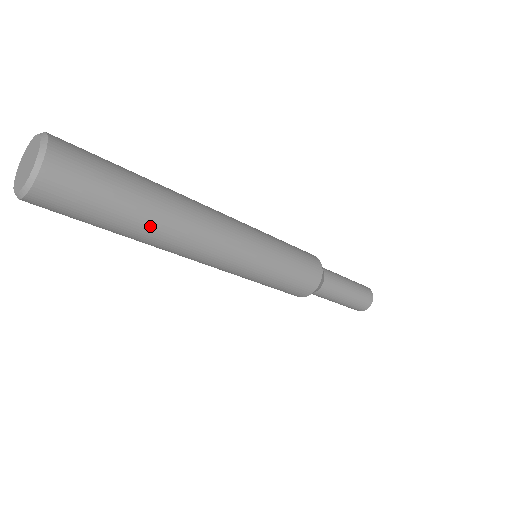
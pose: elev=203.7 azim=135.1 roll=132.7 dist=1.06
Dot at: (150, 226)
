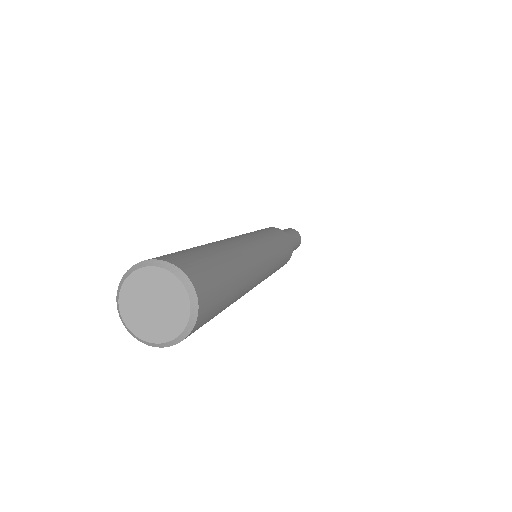
Dot at: occluded
